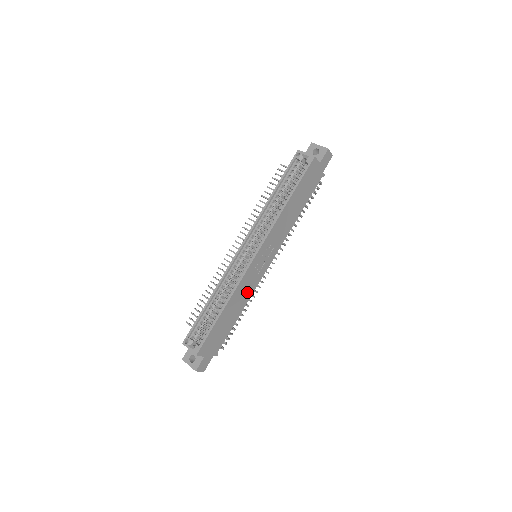
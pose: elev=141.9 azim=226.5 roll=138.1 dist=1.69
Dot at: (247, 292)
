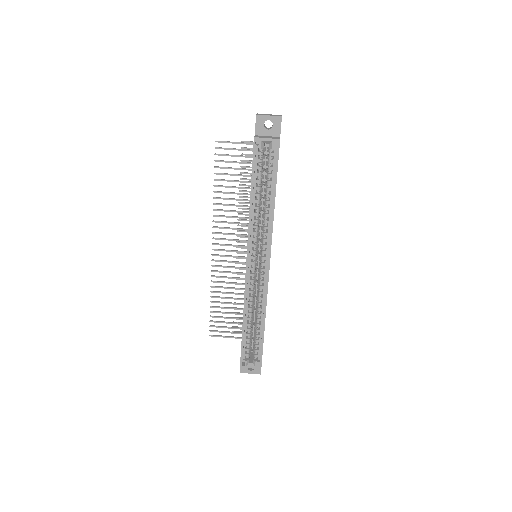
Dot at: occluded
